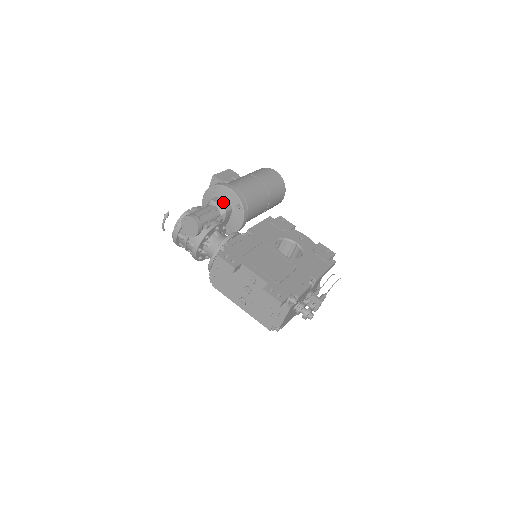
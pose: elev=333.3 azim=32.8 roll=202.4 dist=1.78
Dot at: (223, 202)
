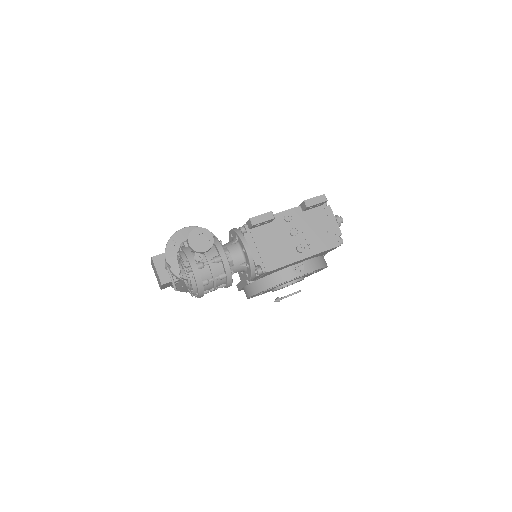
Dot at: occluded
